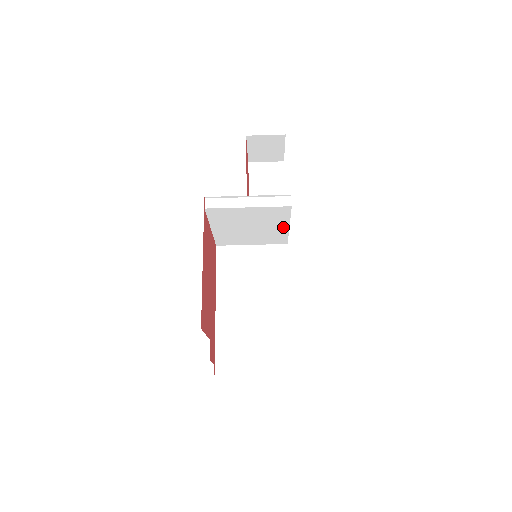
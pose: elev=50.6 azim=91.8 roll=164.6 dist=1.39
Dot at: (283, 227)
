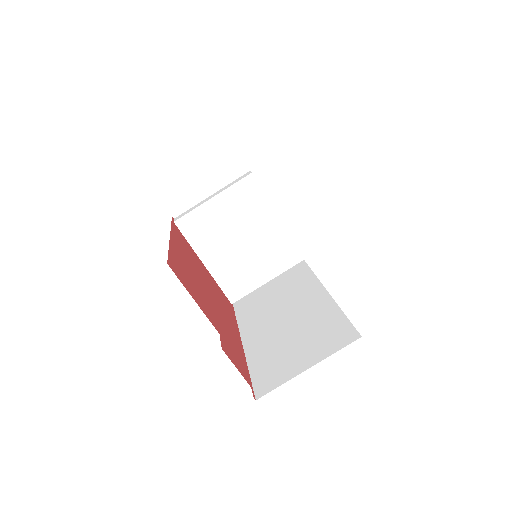
Dot at: (273, 222)
